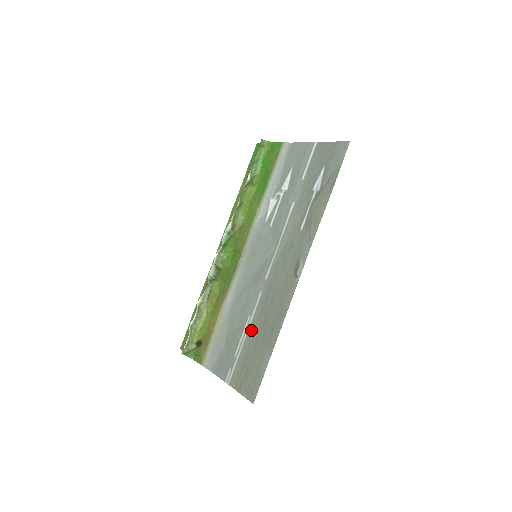
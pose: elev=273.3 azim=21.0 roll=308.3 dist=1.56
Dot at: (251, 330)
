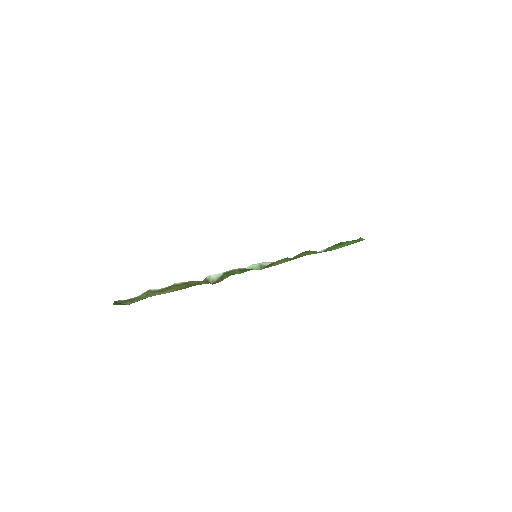
Dot at: occluded
